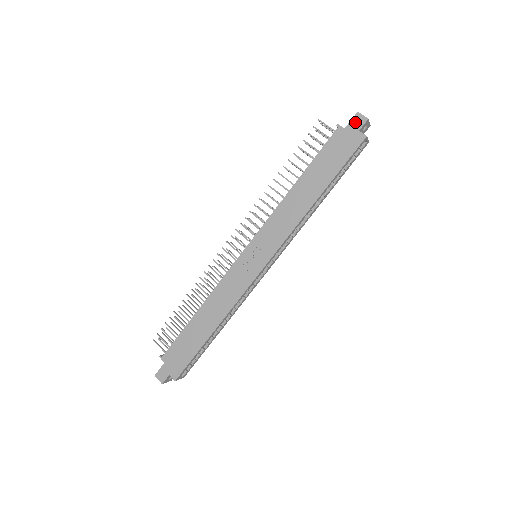
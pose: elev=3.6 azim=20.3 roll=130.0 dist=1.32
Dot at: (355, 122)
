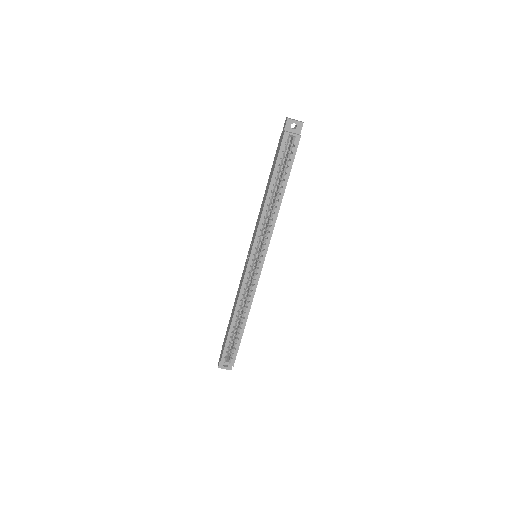
Dot at: (284, 126)
